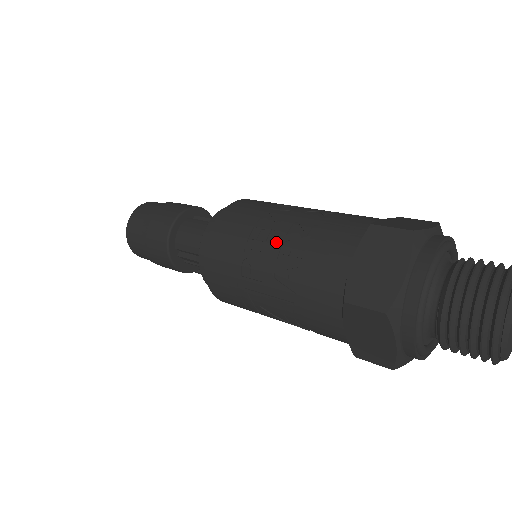
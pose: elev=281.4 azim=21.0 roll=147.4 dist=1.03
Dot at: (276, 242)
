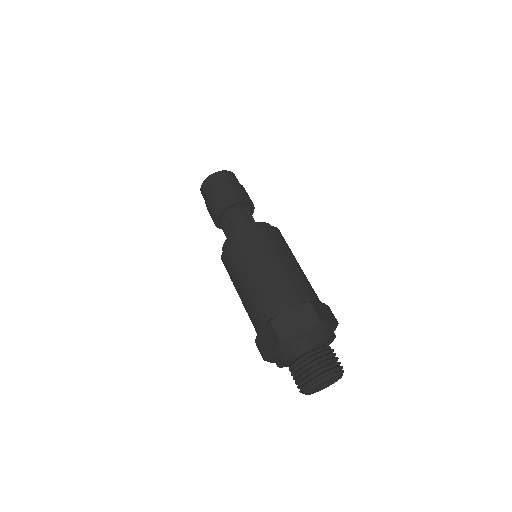
Dot at: (269, 268)
